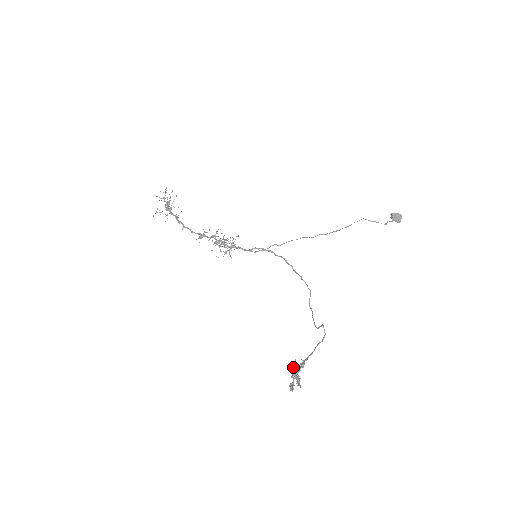
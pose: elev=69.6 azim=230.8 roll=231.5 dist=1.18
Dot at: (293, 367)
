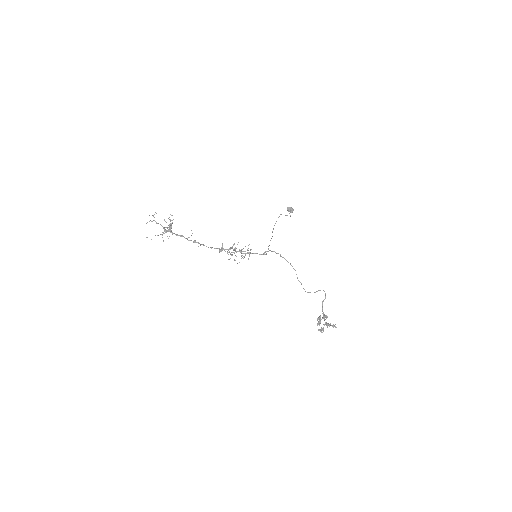
Dot at: (320, 319)
